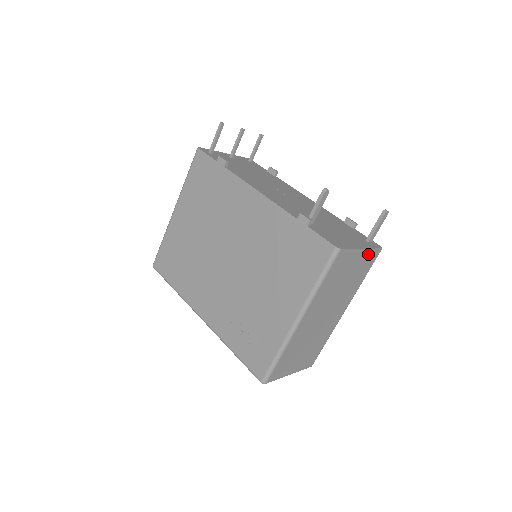
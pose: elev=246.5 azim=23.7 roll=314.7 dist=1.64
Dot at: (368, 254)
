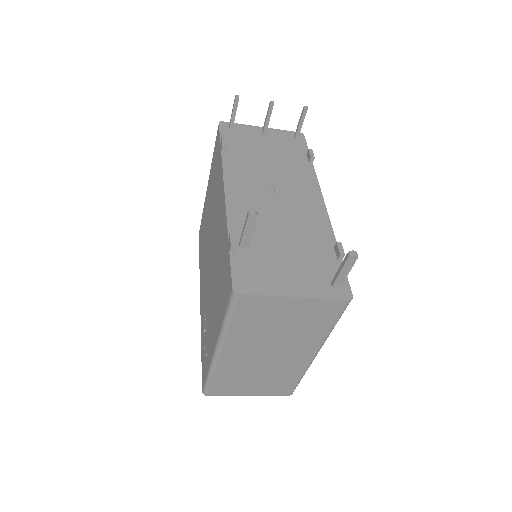
Dot at: (316, 303)
